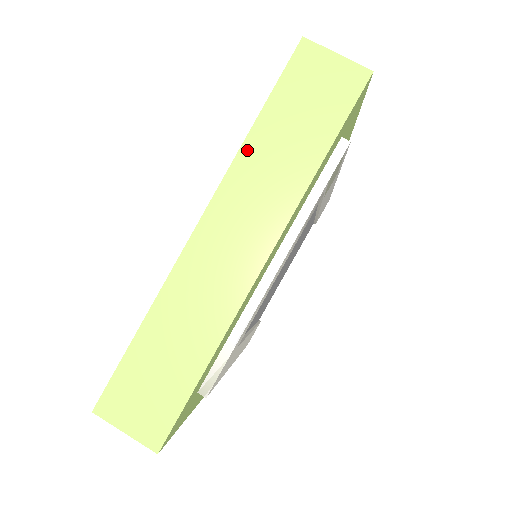
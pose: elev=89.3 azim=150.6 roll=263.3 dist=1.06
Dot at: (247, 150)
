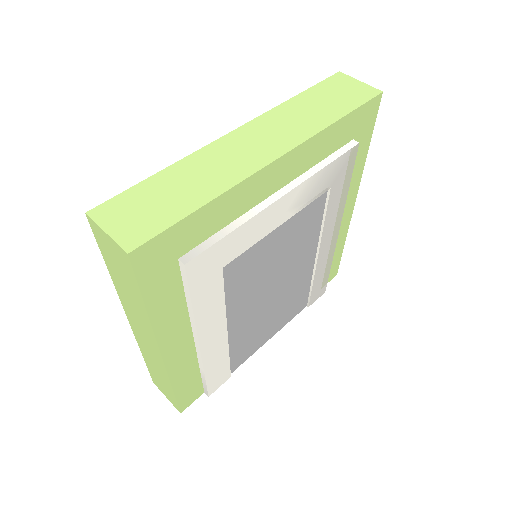
Dot at: (286, 105)
